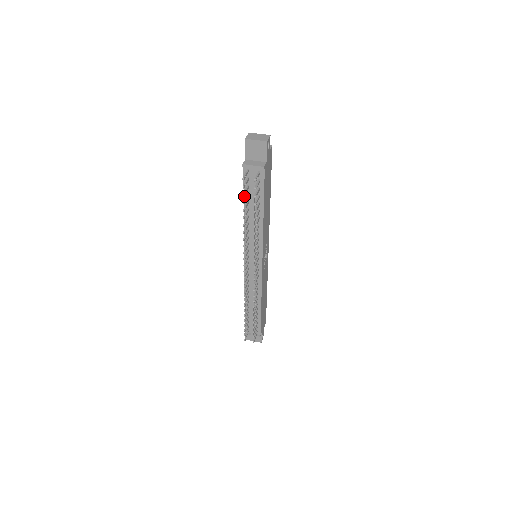
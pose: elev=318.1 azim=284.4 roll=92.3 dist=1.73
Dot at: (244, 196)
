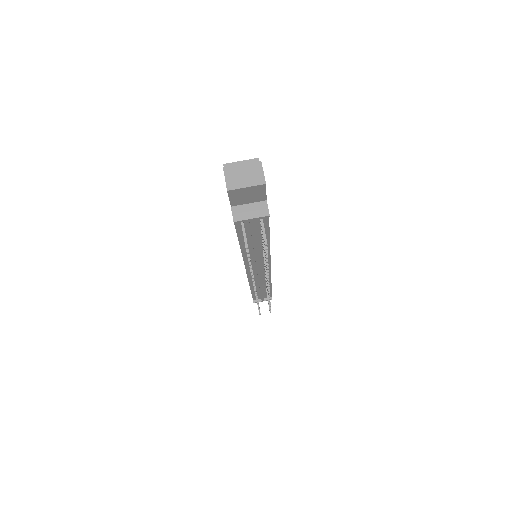
Dot at: (238, 238)
